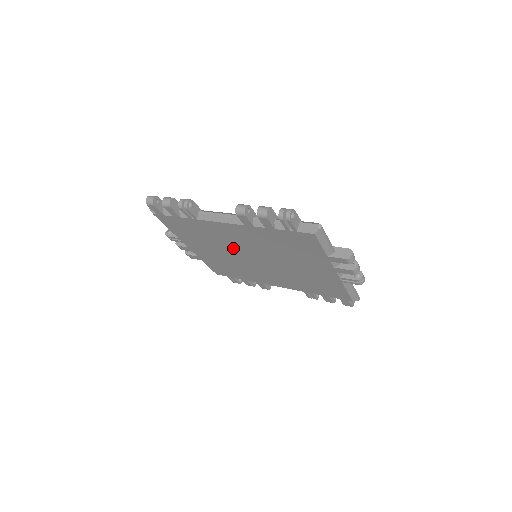
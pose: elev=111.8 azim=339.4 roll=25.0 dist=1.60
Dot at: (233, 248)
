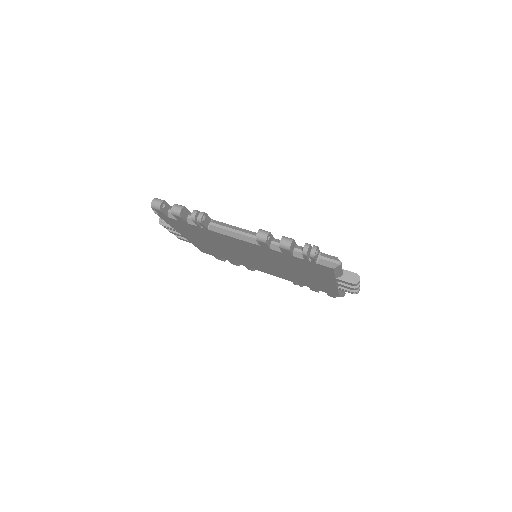
Dot at: (235, 249)
